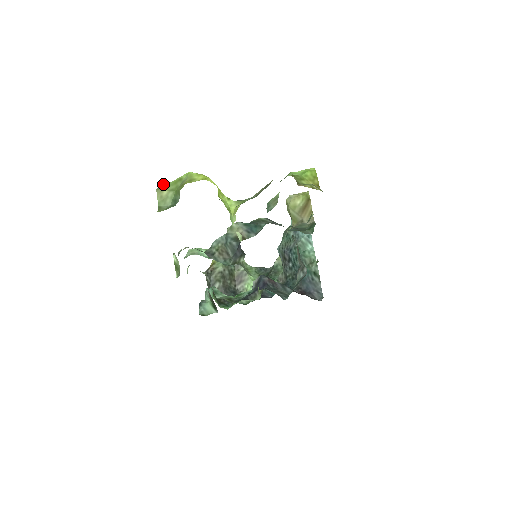
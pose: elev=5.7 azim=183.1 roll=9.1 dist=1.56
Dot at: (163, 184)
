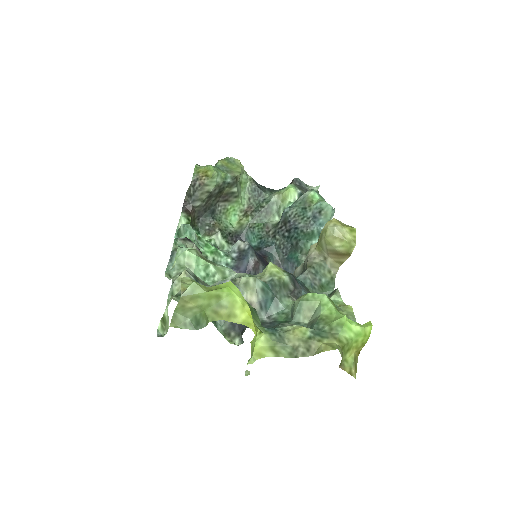
Dot at: (193, 289)
